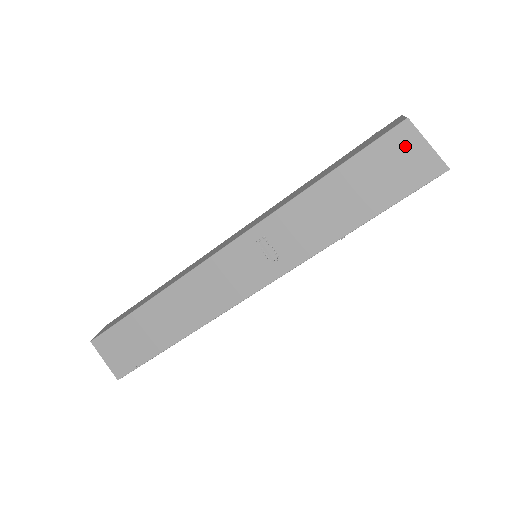
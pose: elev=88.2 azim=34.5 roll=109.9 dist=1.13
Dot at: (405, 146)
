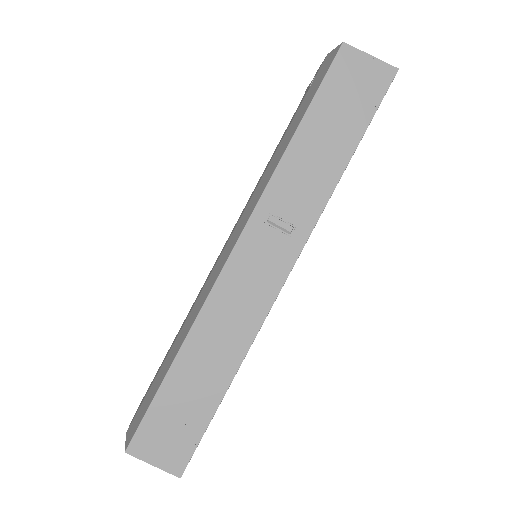
Dot at: (354, 66)
